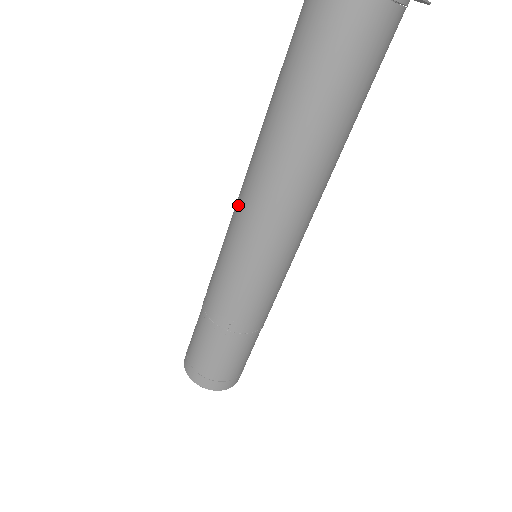
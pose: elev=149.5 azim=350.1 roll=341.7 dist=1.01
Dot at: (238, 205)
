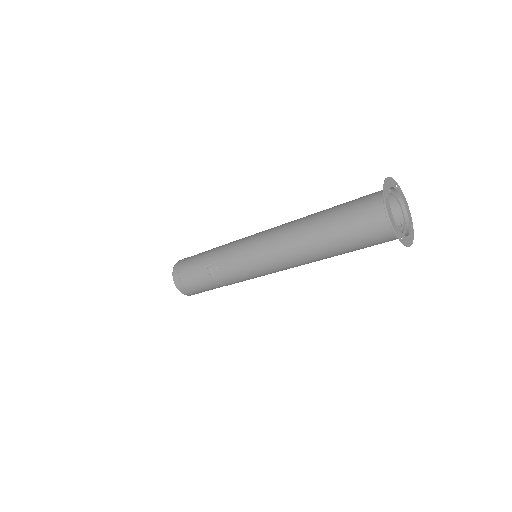
Dot at: (274, 259)
